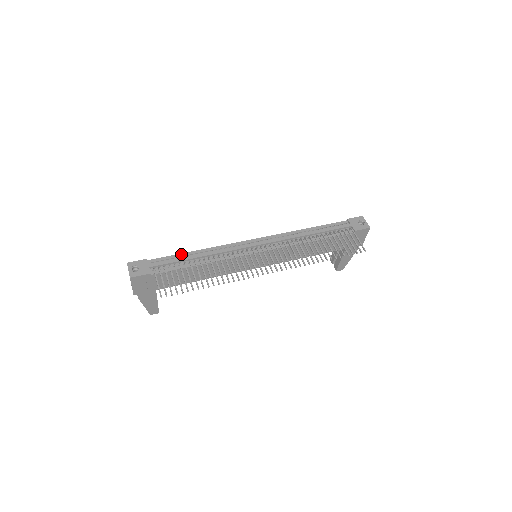
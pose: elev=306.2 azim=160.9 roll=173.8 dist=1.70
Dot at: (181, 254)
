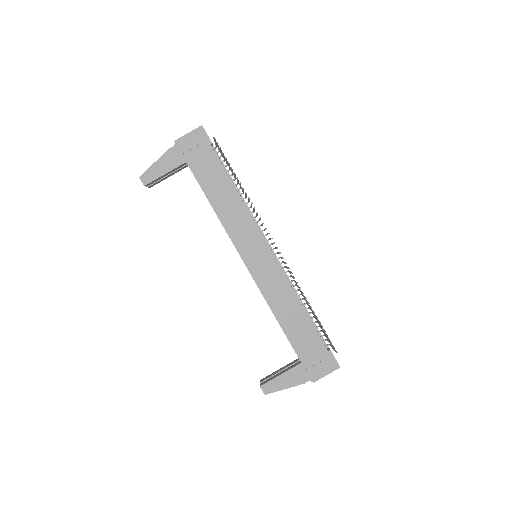
Dot at: occluded
